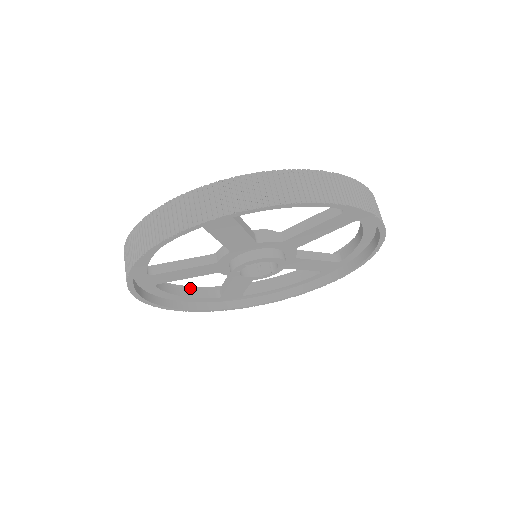
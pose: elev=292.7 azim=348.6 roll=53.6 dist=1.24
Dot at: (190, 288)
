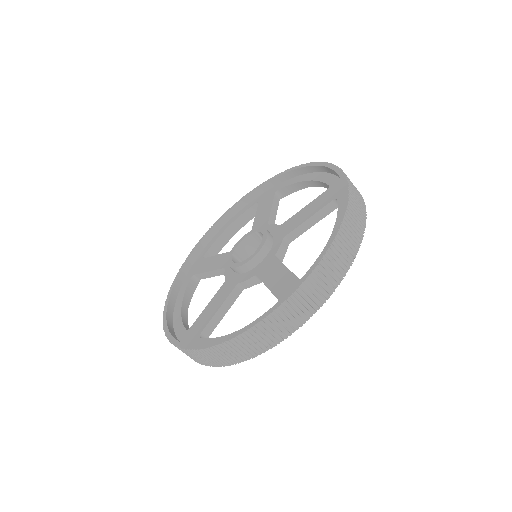
Dot at: (237, 206)
